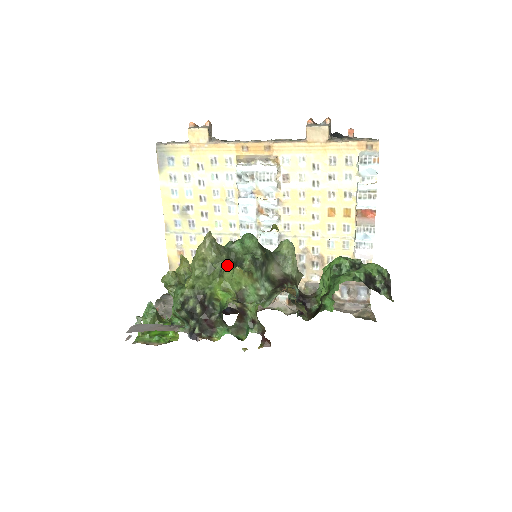
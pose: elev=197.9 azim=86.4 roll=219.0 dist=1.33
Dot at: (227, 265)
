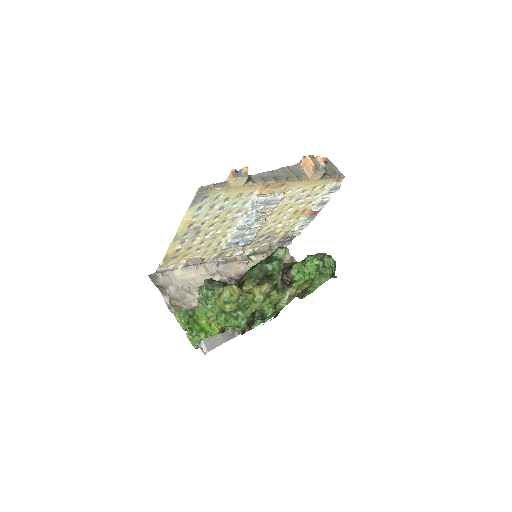
Dot at: (273, 291)
